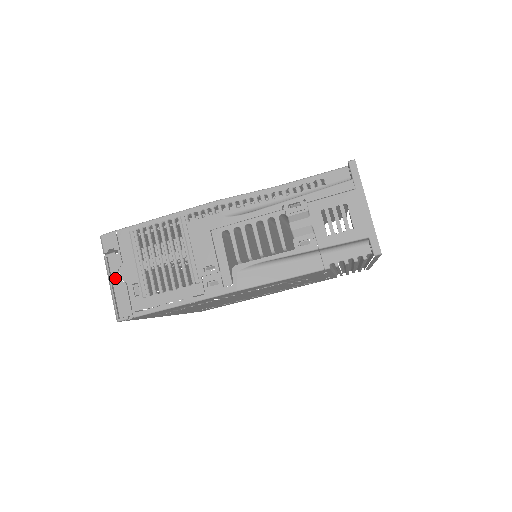
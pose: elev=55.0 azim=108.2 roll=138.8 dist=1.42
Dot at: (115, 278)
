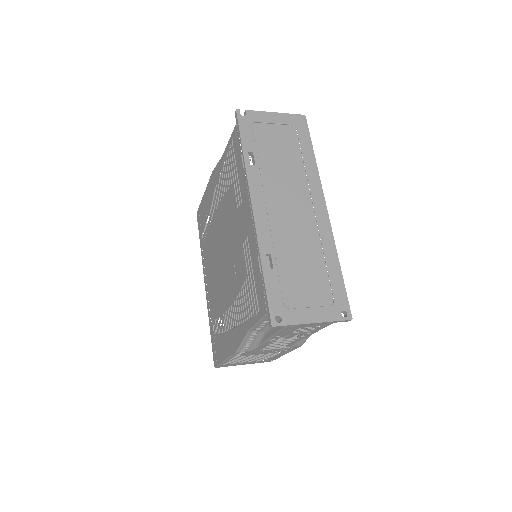
Dot at: occluded
